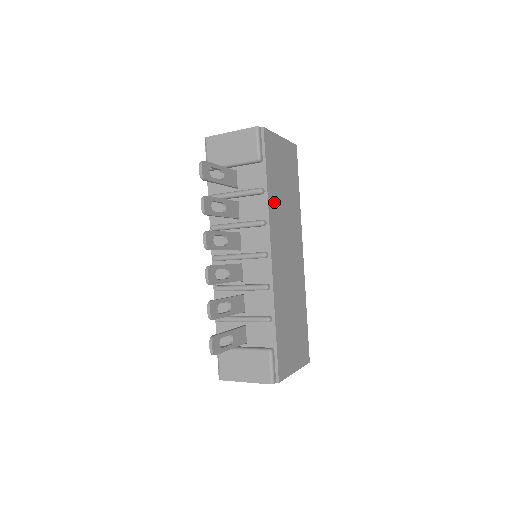
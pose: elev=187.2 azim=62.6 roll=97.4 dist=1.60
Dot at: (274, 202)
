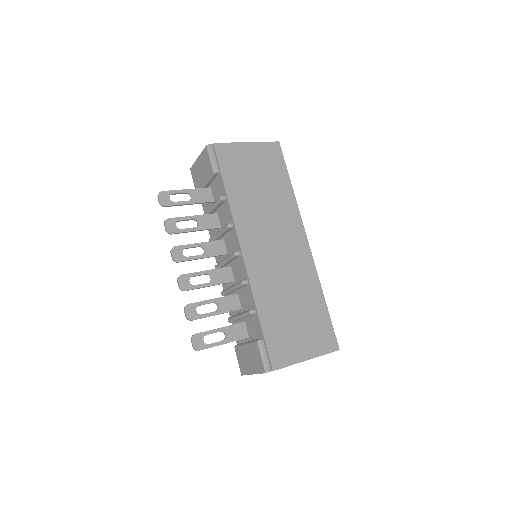
Dot at: (241, 204)
